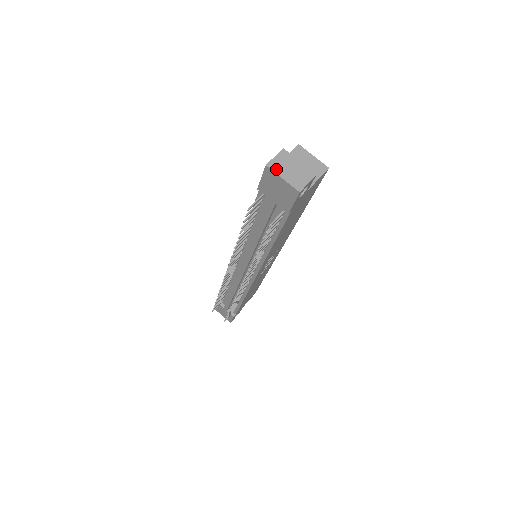
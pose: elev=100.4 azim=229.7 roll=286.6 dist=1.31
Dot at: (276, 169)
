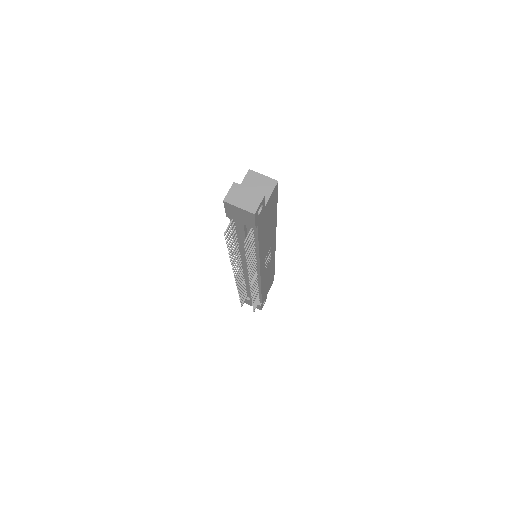
Dot at: (232, 201)
